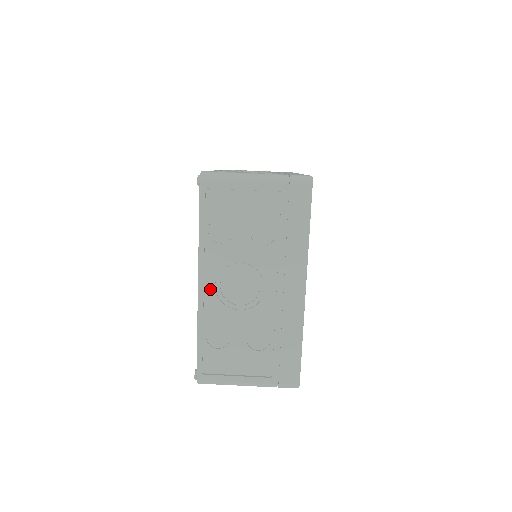
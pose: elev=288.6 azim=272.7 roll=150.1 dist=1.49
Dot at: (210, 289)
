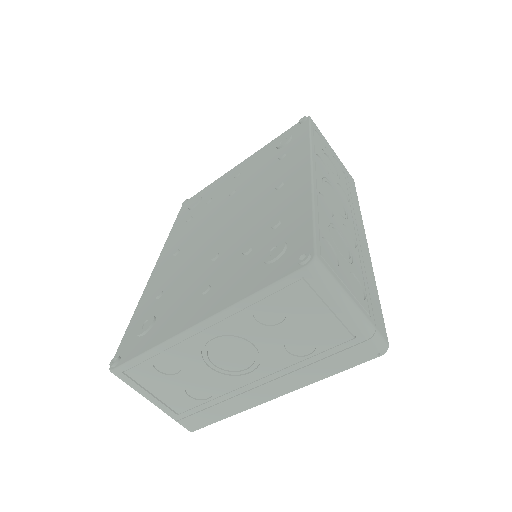
Dot at: (203, 336)
